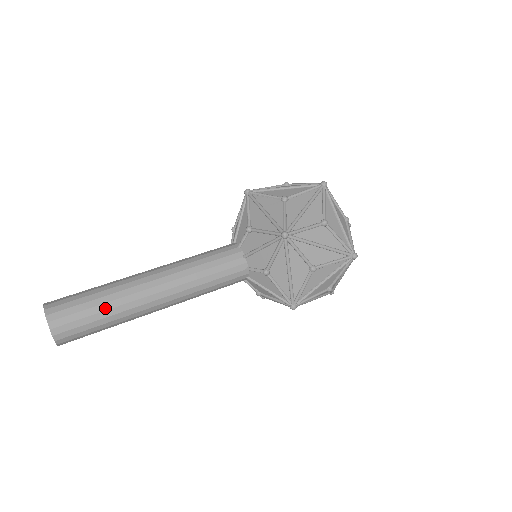
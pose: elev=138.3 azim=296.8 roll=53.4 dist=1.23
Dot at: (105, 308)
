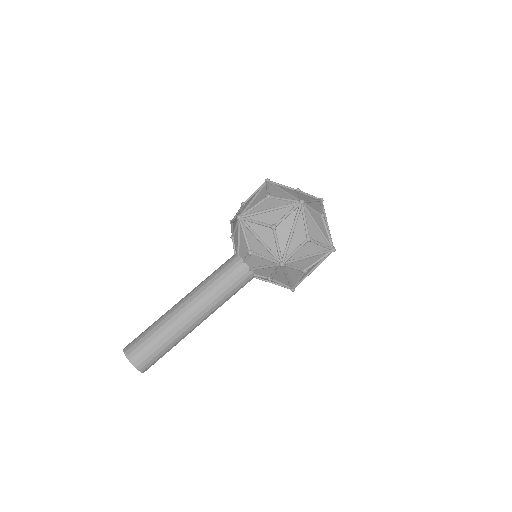
Dot at: (168, 344)
